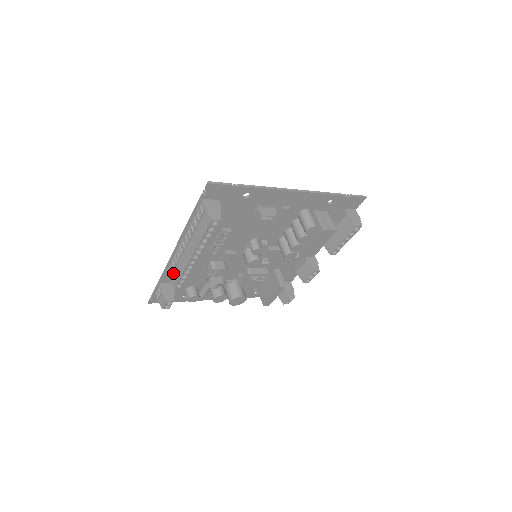
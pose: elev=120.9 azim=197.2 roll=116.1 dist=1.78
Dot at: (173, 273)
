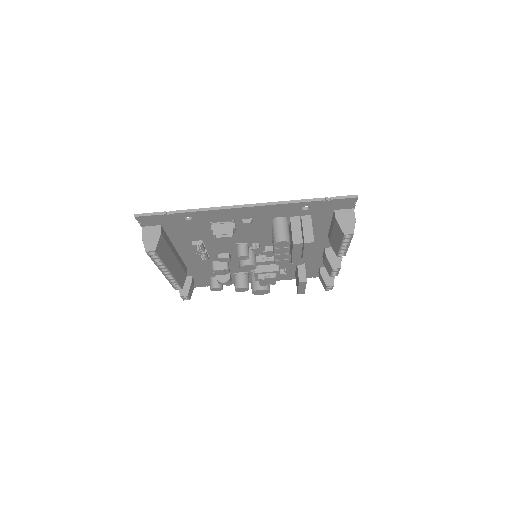
Dot at: occluded
